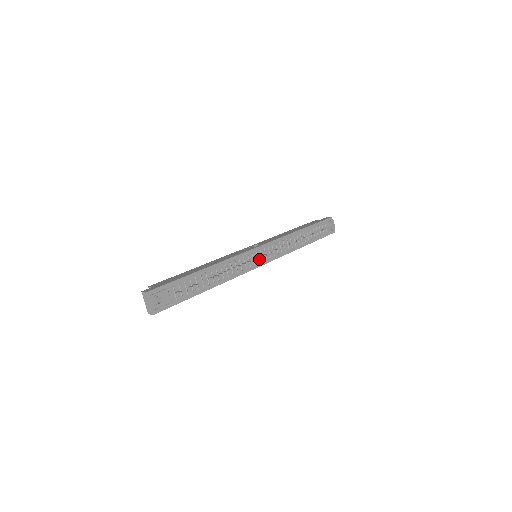
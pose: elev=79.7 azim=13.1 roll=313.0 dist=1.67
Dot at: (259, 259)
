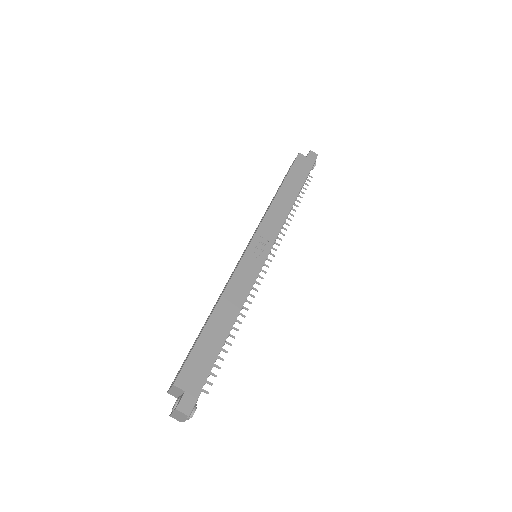
Dot at: occluded
